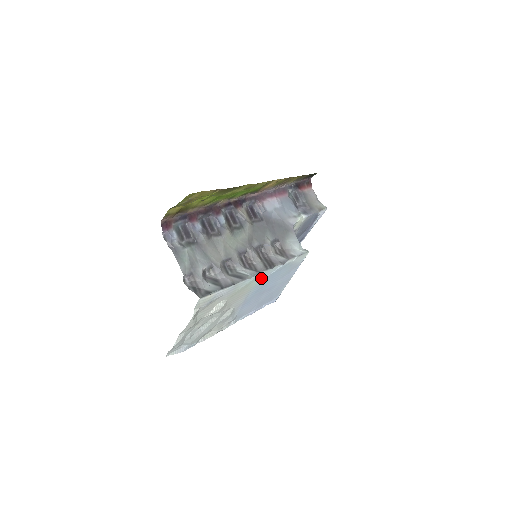
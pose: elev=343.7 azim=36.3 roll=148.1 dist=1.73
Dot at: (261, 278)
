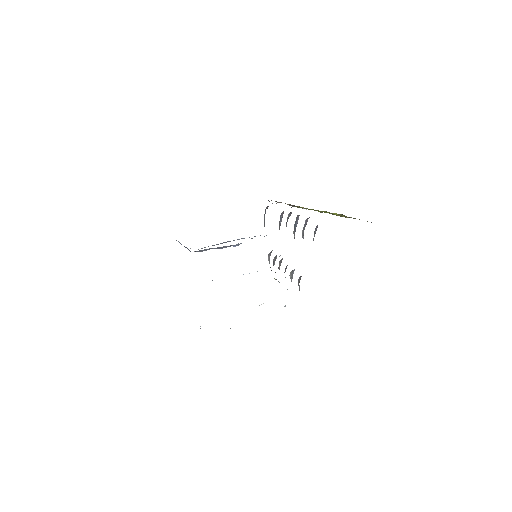
Dot at: occluded
